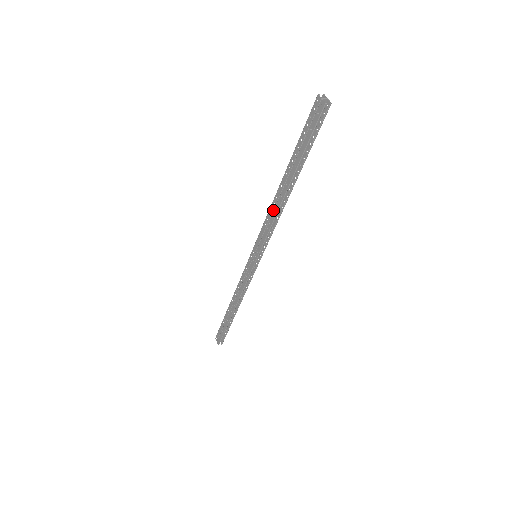
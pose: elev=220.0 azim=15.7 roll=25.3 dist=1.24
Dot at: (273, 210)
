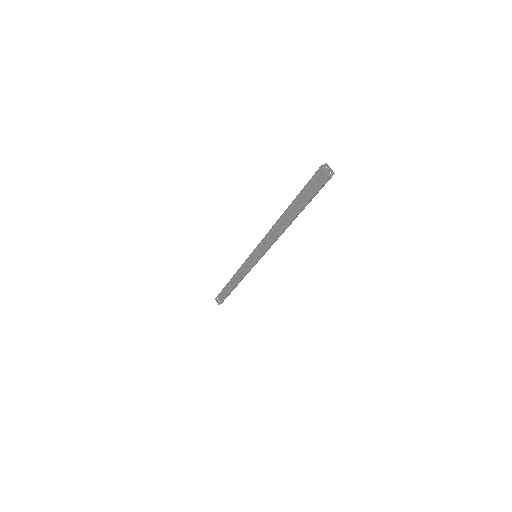
Dot at: (274, 232)
